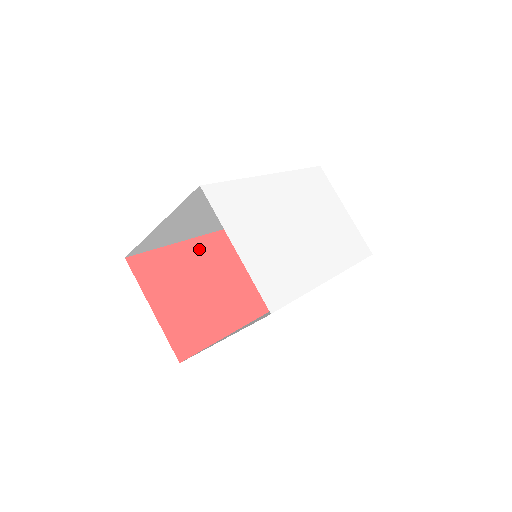
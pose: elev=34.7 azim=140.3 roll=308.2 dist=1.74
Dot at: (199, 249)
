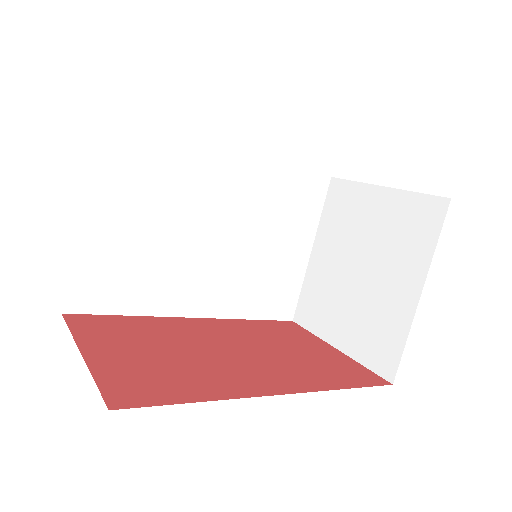
Dot at: (200, 325)
